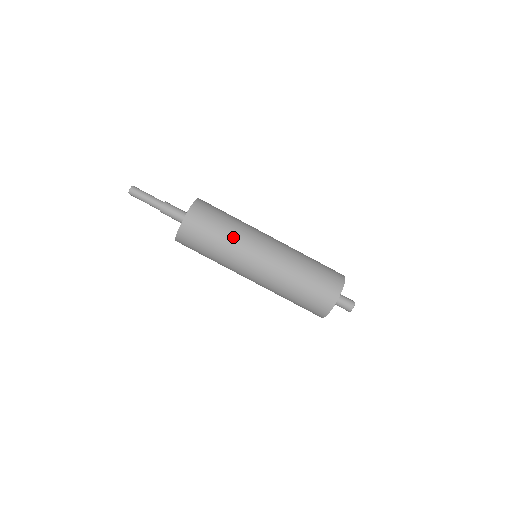
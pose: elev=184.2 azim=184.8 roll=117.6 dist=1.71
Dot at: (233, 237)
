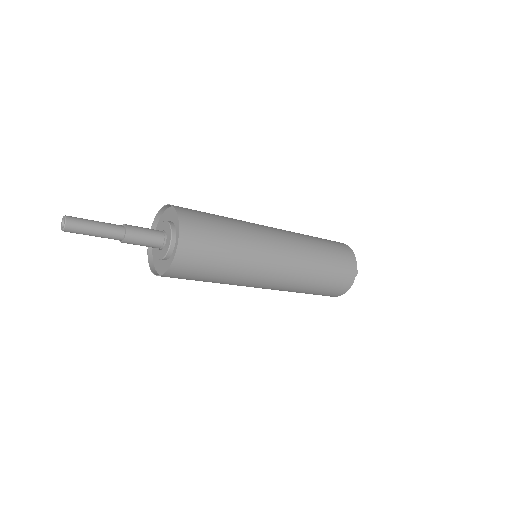
Dot at: (243, 237)
